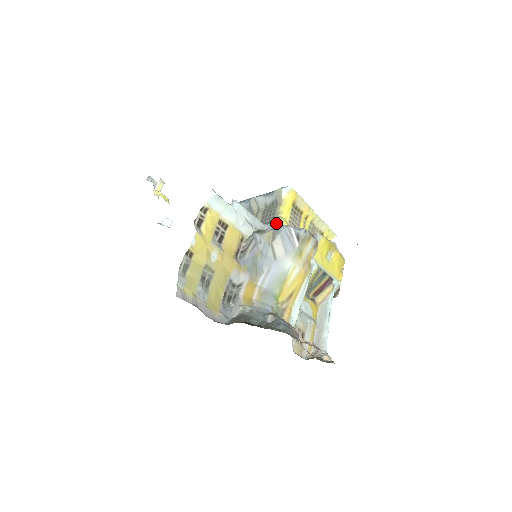
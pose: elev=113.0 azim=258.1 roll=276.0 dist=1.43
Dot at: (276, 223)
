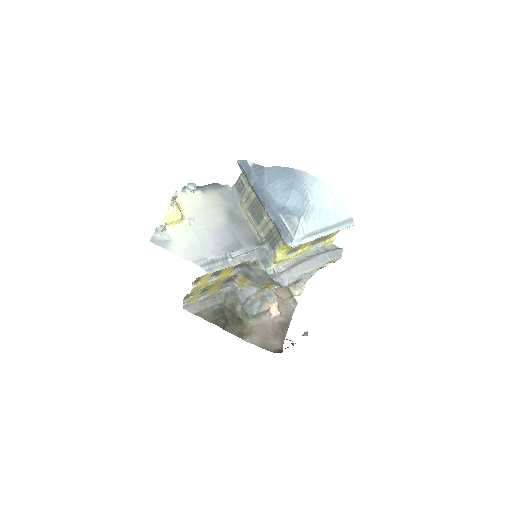
Dot at: (272, 257)
